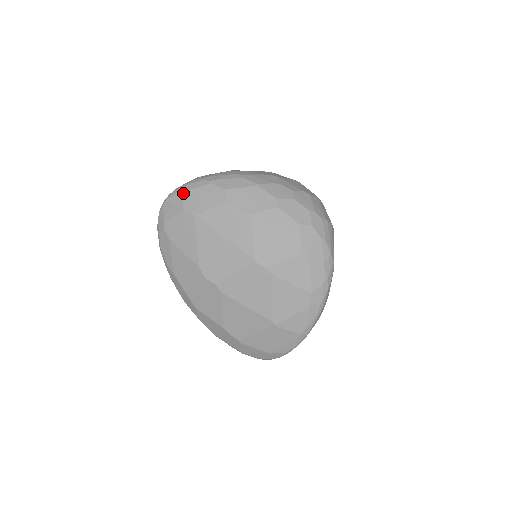
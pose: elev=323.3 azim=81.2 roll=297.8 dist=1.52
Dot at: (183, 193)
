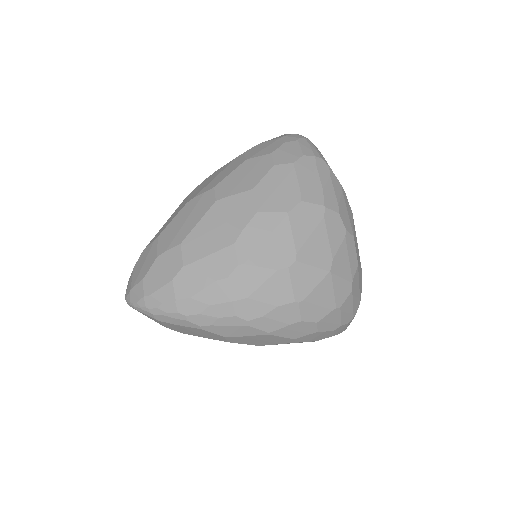
Dot at: (161, 322)
